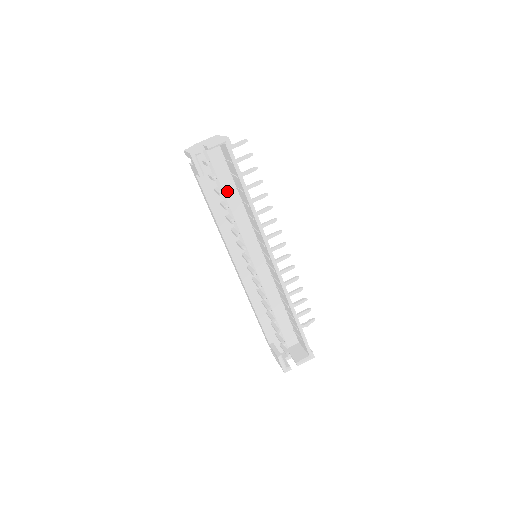
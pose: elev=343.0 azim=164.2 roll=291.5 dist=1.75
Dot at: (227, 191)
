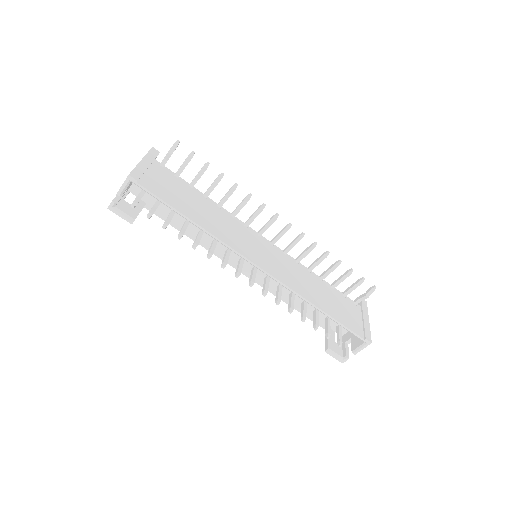
Dot at: occluded
